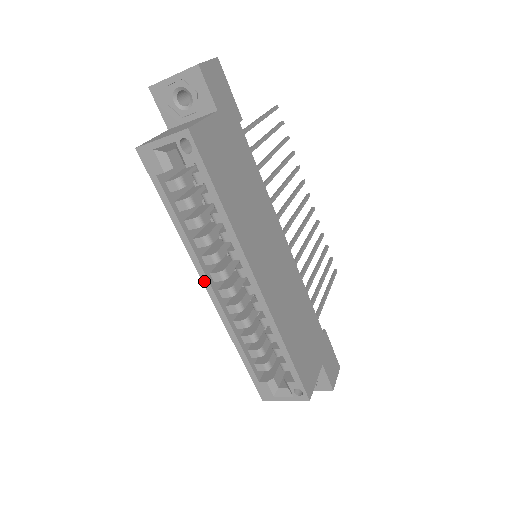
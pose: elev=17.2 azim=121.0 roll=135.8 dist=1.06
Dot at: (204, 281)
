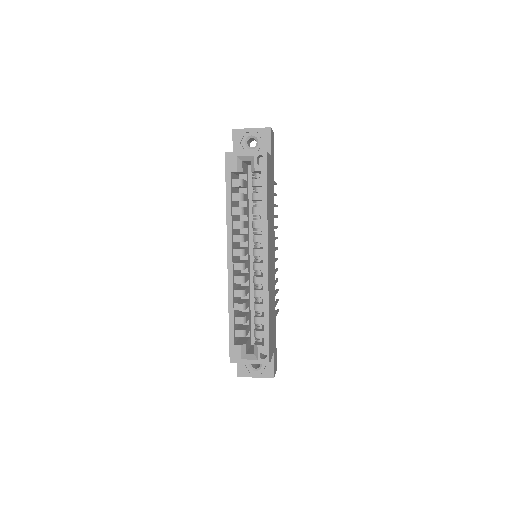
Dot at: (229, 252)
